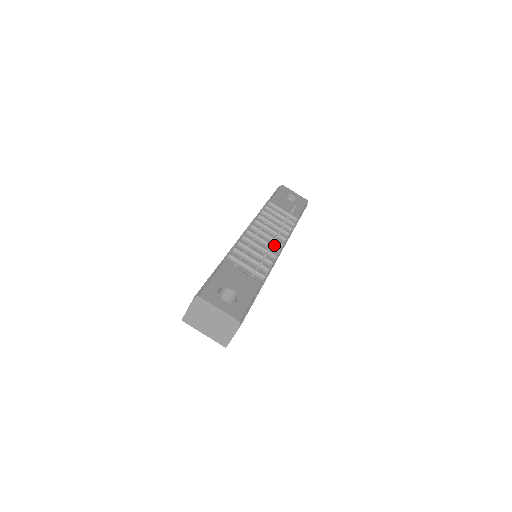
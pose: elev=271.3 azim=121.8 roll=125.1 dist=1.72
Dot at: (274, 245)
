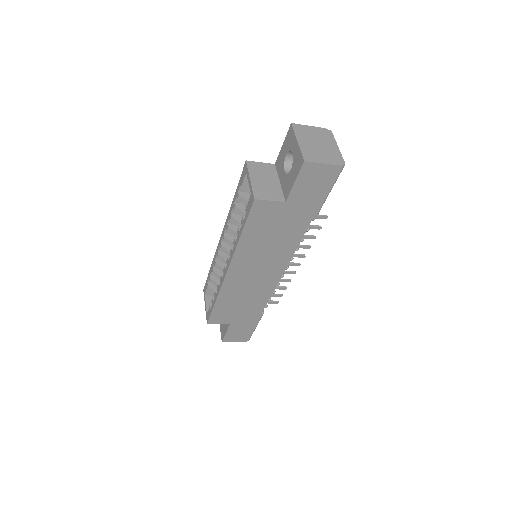
Dot at: occluded
